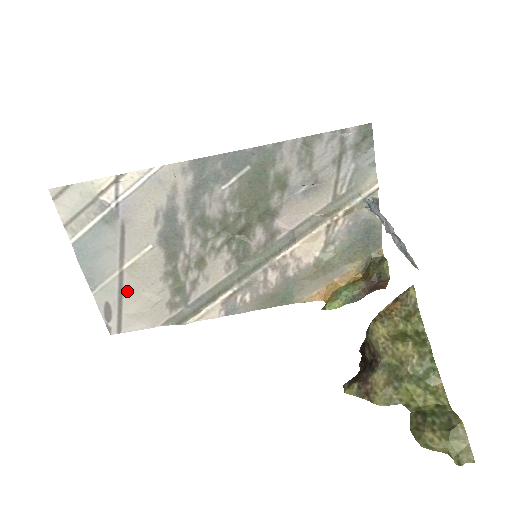
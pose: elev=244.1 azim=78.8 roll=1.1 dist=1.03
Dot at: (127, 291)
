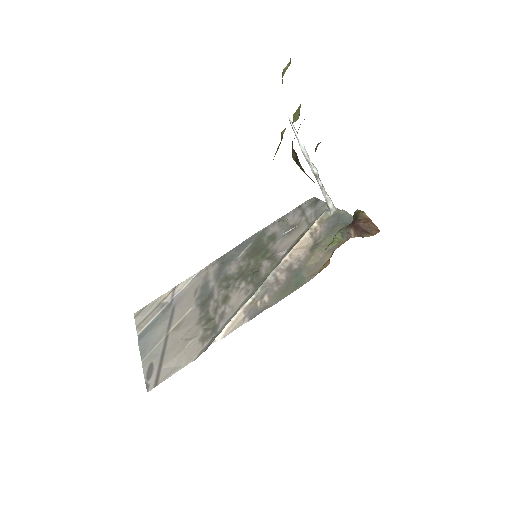
Dot at: (169, 347)
